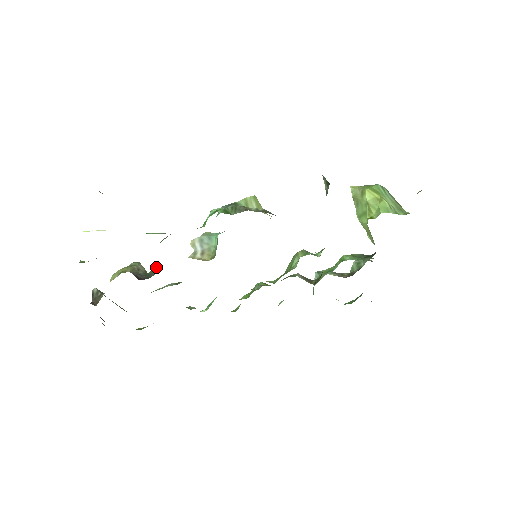
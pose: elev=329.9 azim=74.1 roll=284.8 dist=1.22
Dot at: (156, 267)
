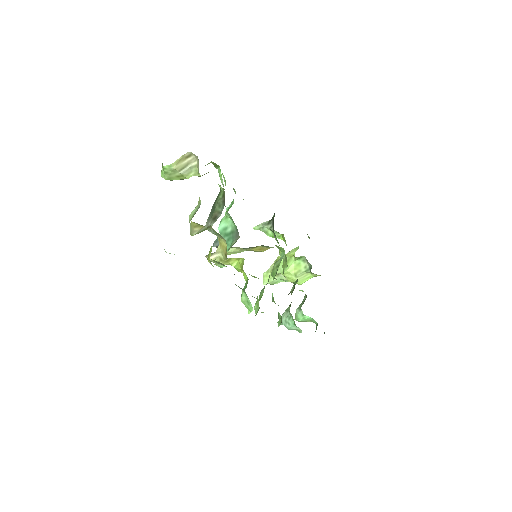
Dot at: (214, 221)
